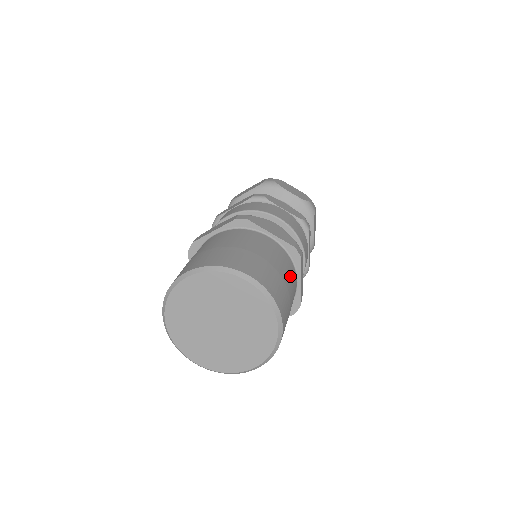
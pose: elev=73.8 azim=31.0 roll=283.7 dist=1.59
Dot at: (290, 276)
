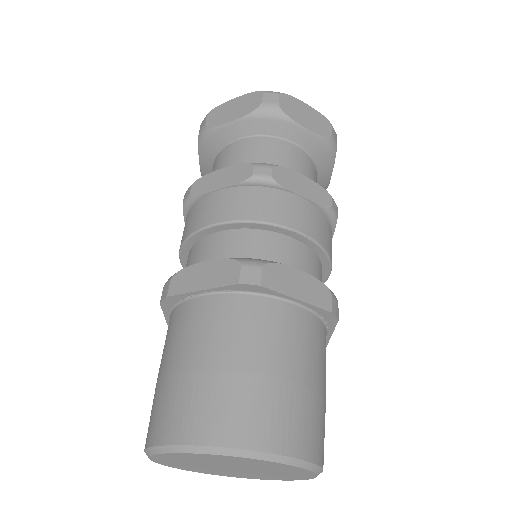
Dot at: (262, 334)
